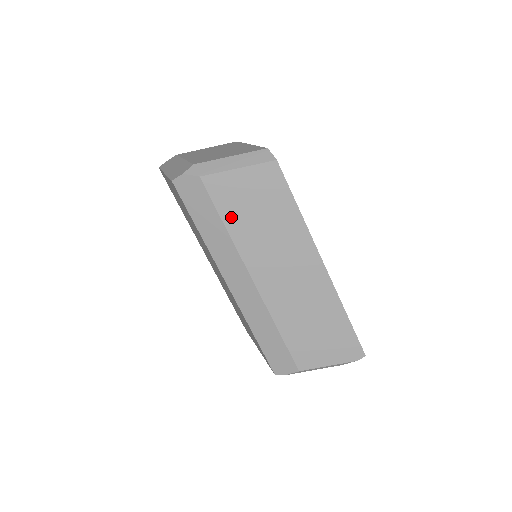
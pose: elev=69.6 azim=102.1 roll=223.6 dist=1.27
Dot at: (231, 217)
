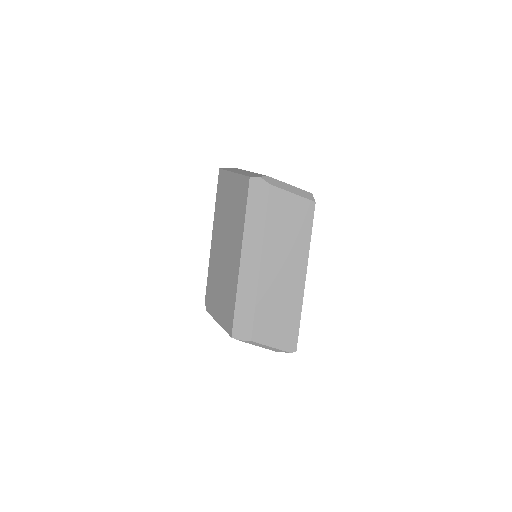
Dot at: (272, 218)
